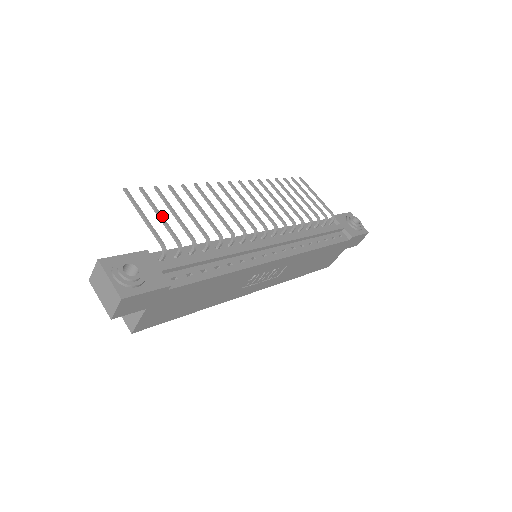
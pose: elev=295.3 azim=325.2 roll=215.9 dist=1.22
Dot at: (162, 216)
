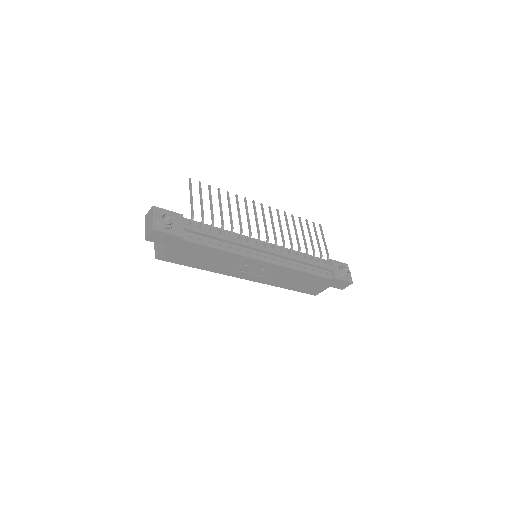
Dot at: (202, 201)
